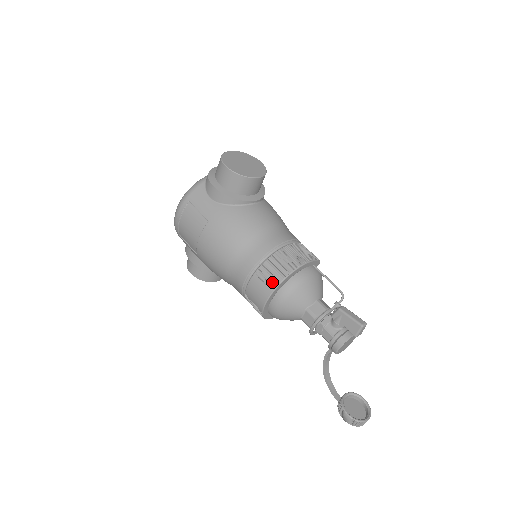
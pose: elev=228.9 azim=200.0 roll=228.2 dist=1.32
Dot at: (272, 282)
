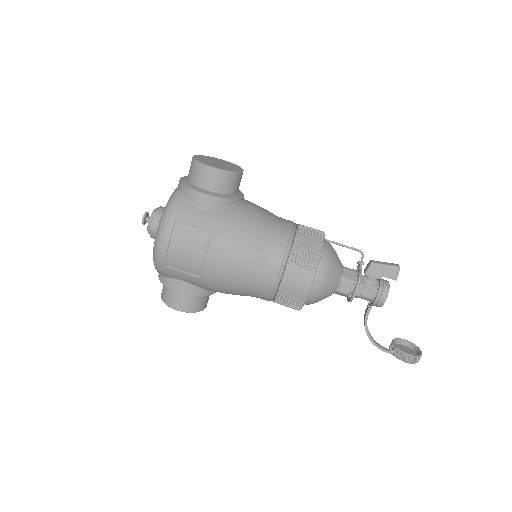
Dot at: (311, 263)
